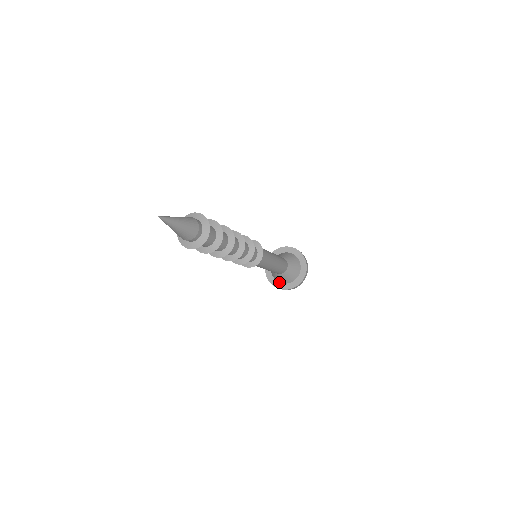
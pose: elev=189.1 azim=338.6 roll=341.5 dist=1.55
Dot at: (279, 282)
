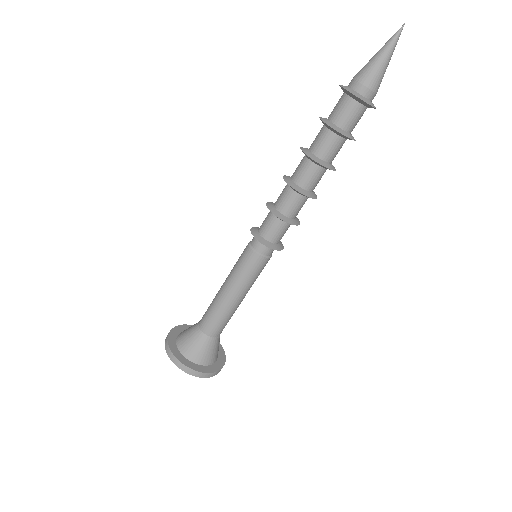
Dot at: (181, 352)
